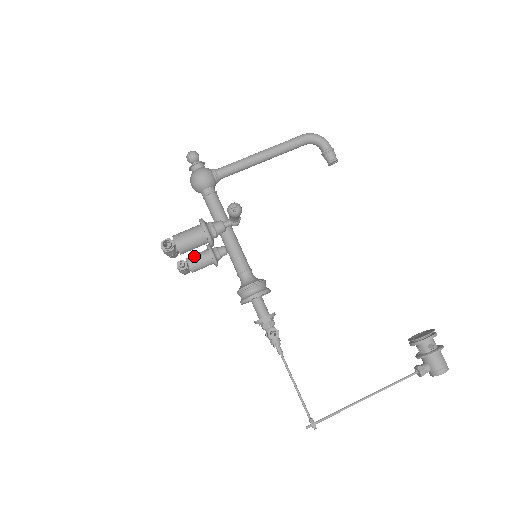
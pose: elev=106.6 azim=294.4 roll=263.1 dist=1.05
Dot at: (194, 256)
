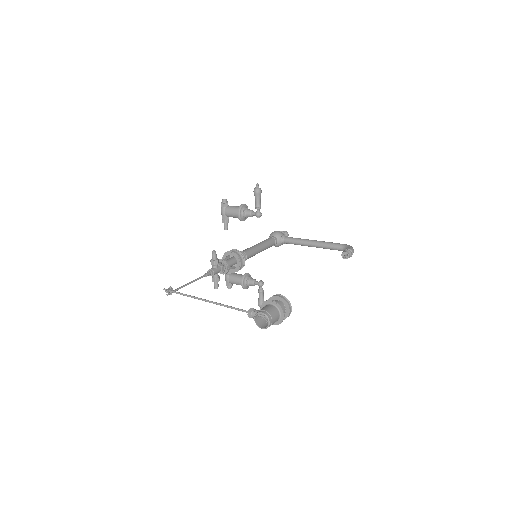
Dot at: occluded
